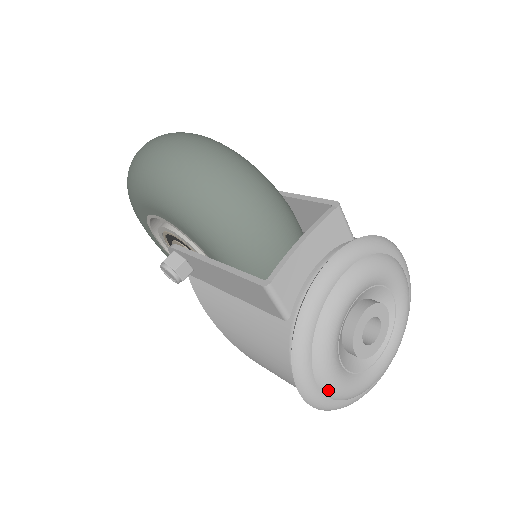
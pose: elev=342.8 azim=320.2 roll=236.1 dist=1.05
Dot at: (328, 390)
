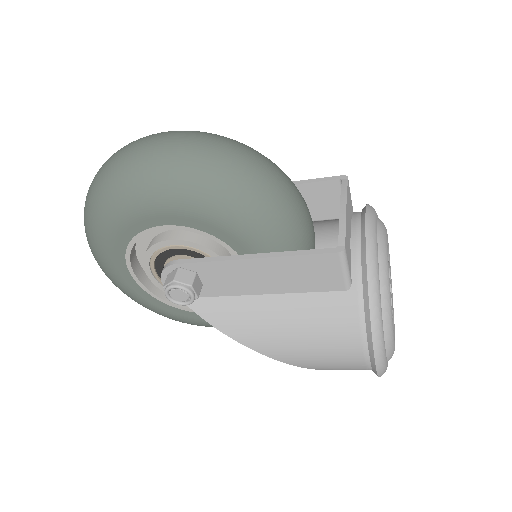
Dot at: (390, 349)
